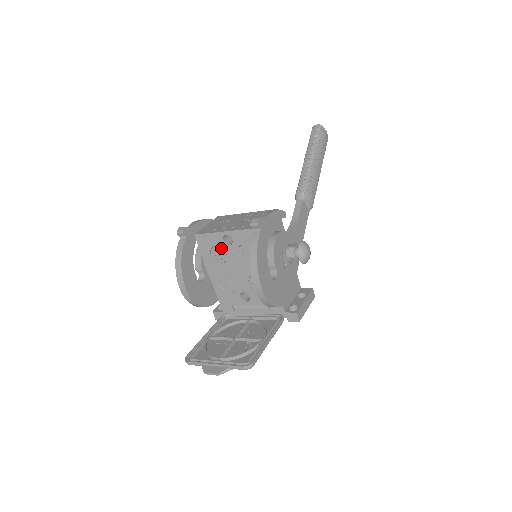
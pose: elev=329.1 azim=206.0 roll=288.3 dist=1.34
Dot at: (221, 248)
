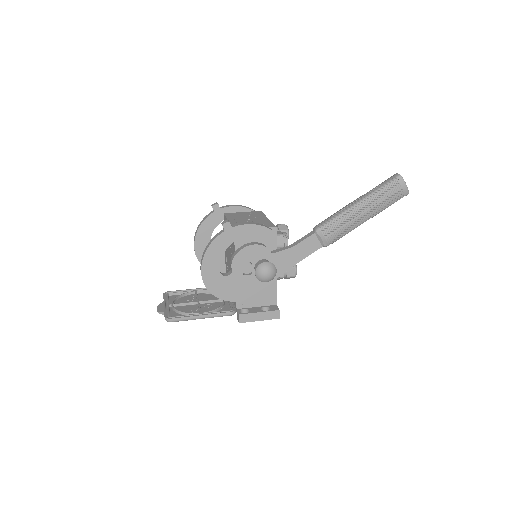
Dot at: occluded
